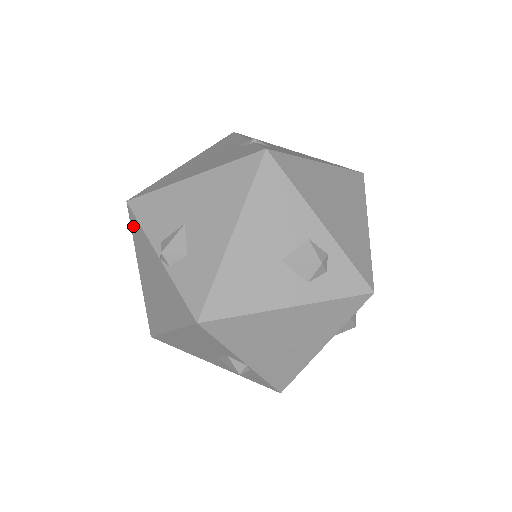
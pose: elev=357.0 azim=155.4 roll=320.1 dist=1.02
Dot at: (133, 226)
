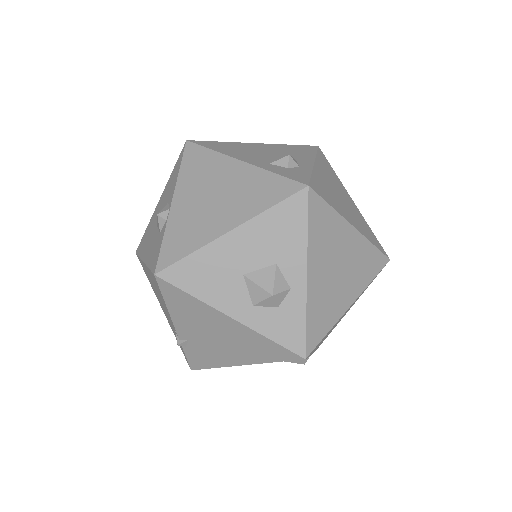
Dot at: occluded
